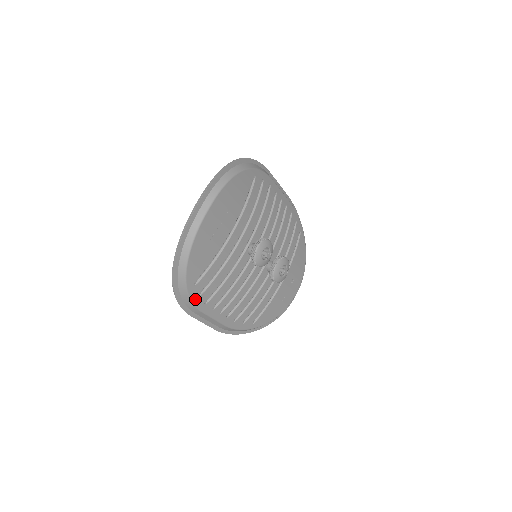
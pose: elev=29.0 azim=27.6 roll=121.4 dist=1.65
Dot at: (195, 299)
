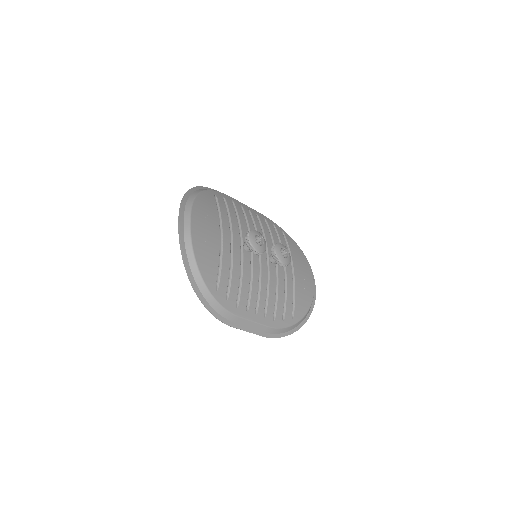
Dot at: (225, 305)
